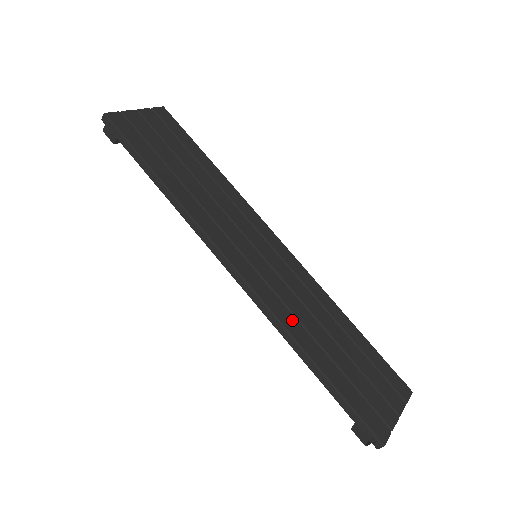
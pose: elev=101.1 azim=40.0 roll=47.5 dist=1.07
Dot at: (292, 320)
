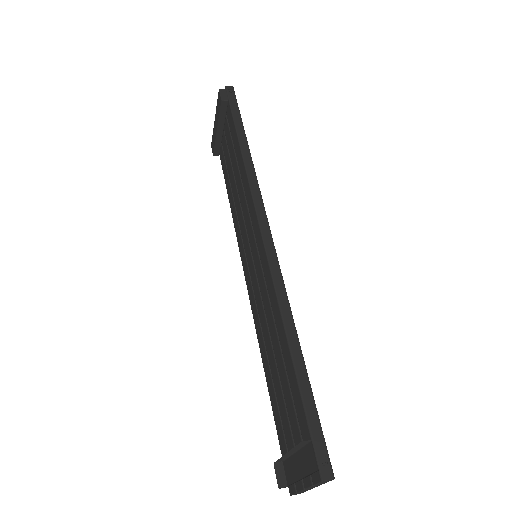
Dot at: occluded
